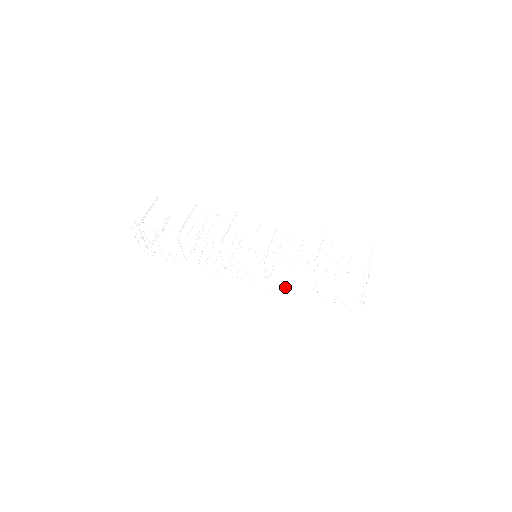
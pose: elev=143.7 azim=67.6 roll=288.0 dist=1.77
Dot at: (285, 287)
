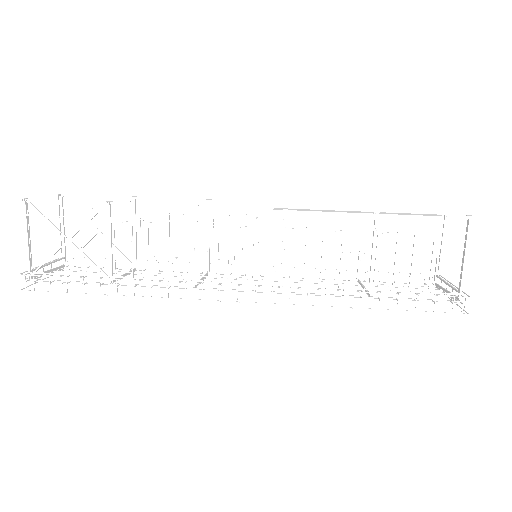
Dot at: (314, 280)
